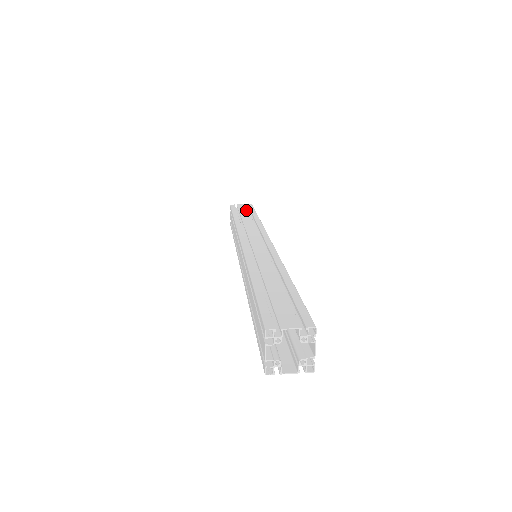
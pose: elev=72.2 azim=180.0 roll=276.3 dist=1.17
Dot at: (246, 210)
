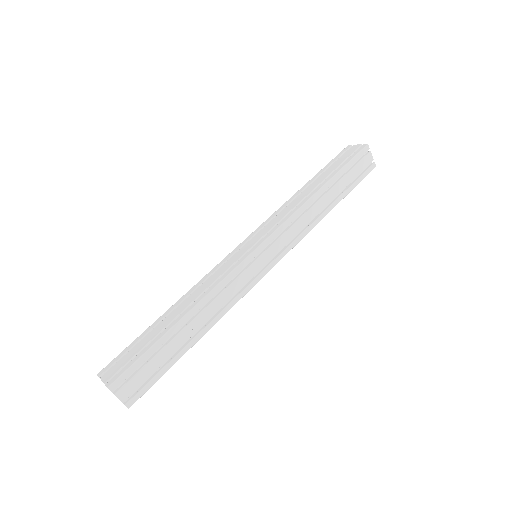
Dot at: (338, 164)
